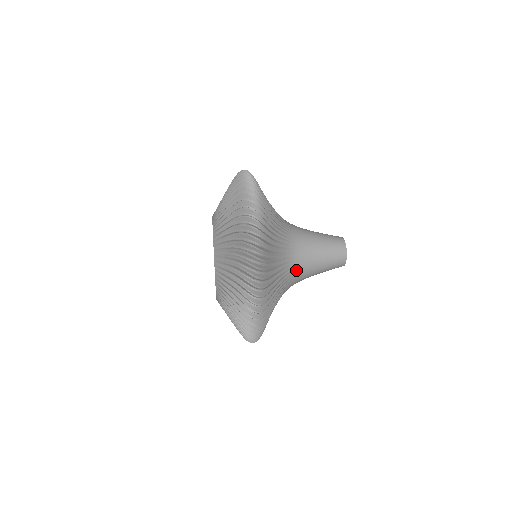
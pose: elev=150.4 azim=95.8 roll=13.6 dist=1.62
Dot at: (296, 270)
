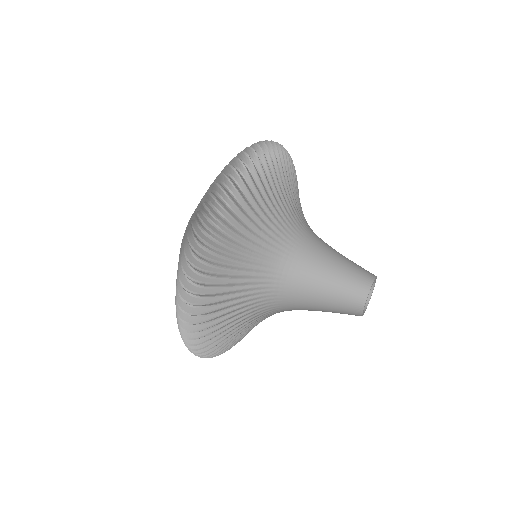
Dot at: occluded
